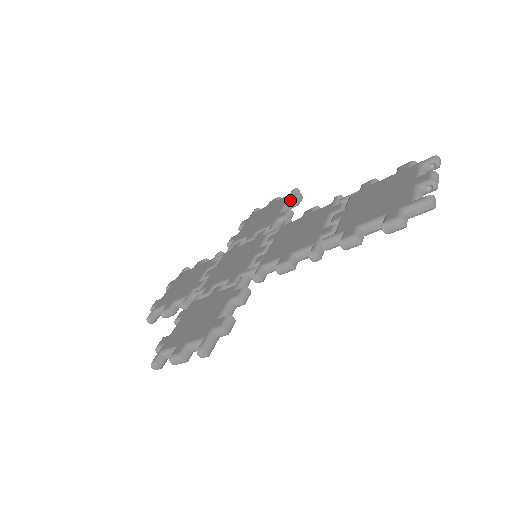
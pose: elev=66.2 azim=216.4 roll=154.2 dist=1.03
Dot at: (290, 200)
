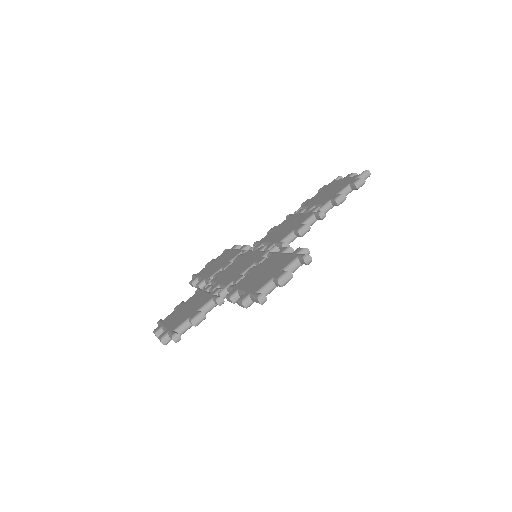
Dot at: (235, 247)
